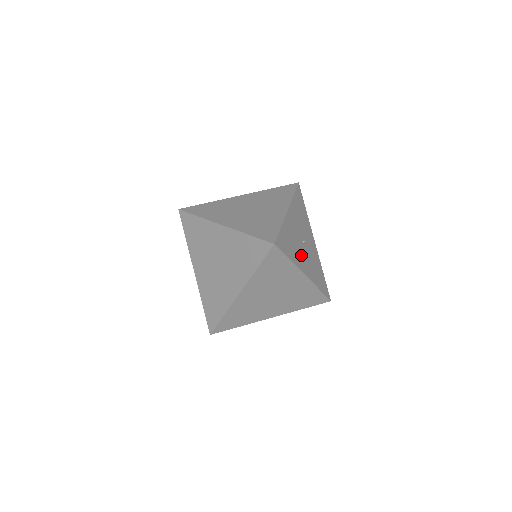
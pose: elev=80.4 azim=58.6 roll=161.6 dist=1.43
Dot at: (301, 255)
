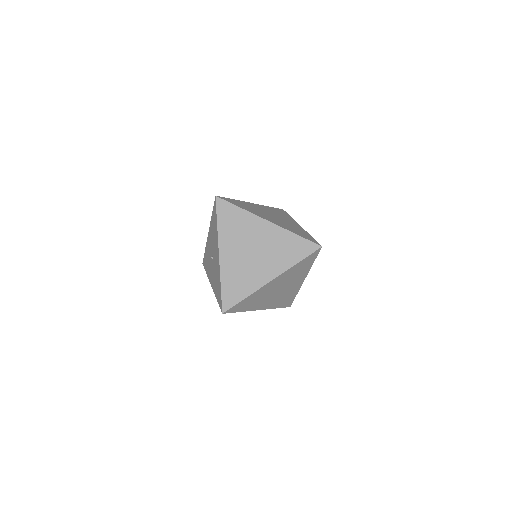
Dot at: occluded
